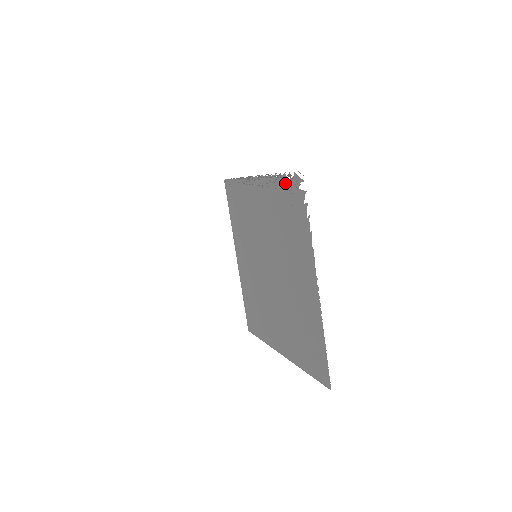
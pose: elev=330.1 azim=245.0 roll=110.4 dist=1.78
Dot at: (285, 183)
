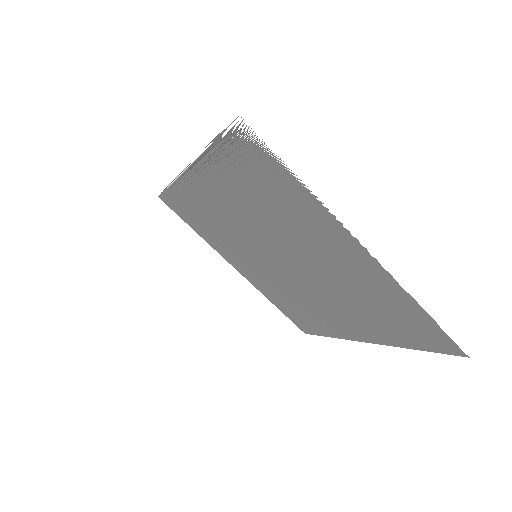
Dot at: (227, 150)
